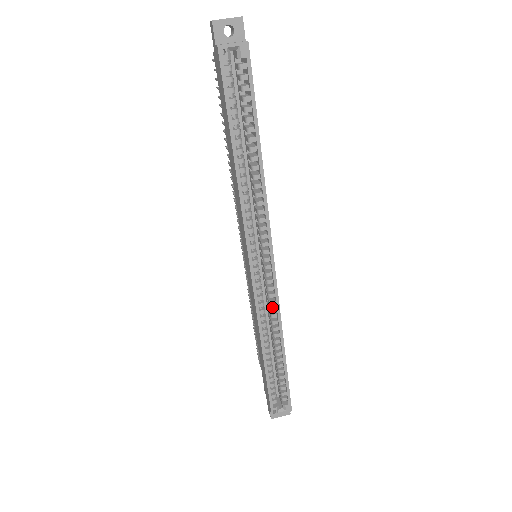
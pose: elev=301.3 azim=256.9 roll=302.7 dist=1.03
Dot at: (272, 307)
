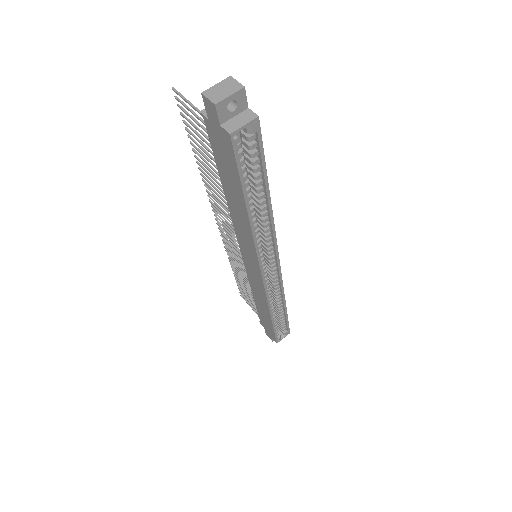
Dot at: (276, 287)
